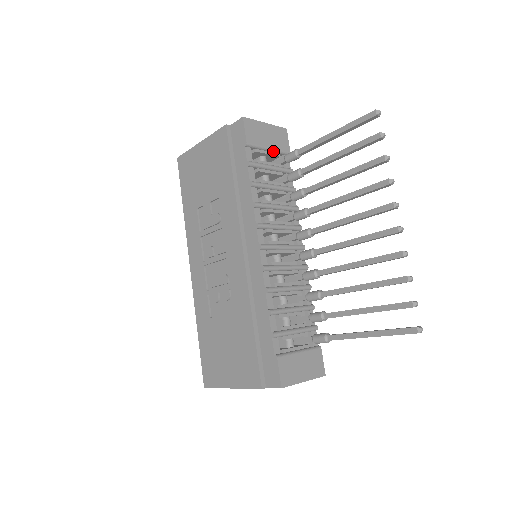
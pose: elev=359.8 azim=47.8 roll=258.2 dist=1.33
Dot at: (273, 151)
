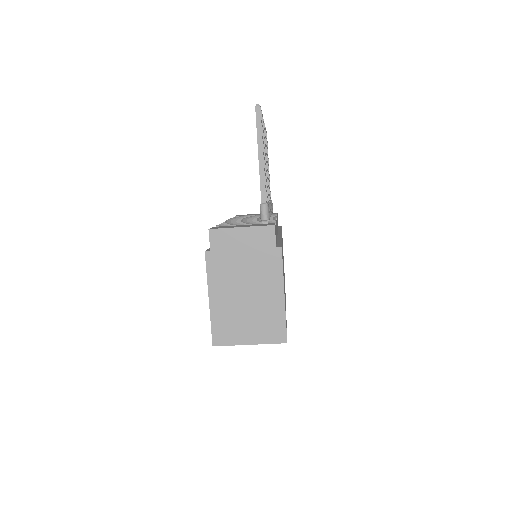
Dot at: occluded
